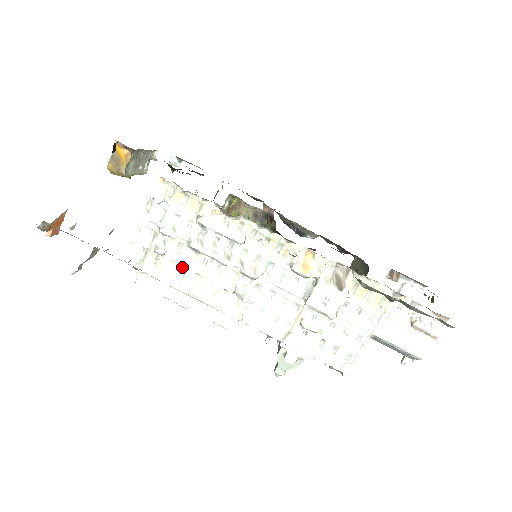
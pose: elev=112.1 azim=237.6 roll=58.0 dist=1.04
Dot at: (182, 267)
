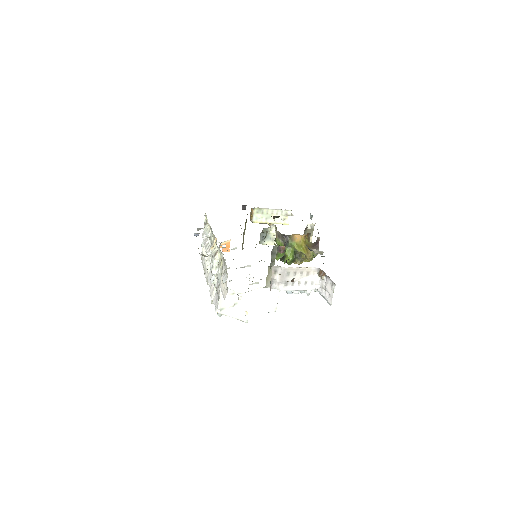
Dot at: occluded
